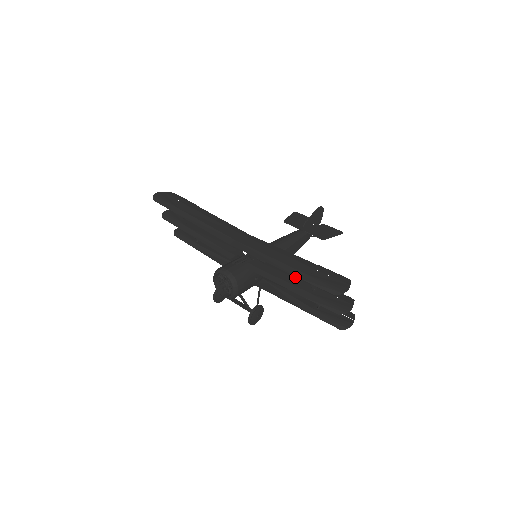
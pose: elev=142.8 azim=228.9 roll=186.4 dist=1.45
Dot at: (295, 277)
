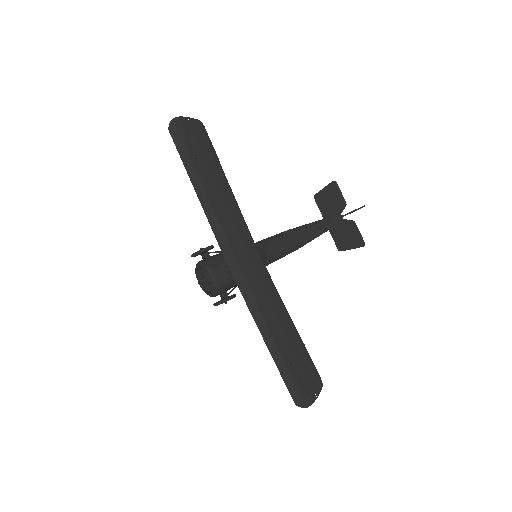
Dot at: occluded
